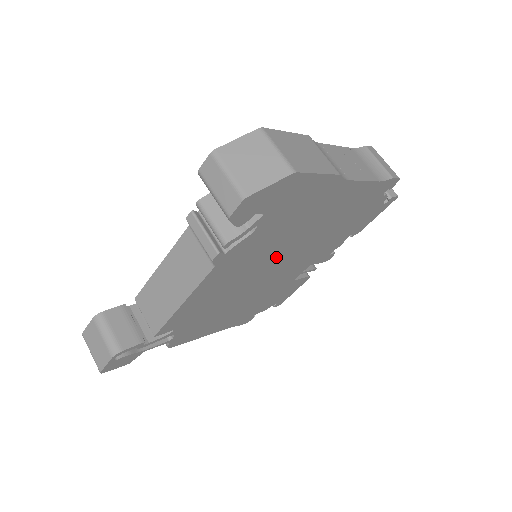
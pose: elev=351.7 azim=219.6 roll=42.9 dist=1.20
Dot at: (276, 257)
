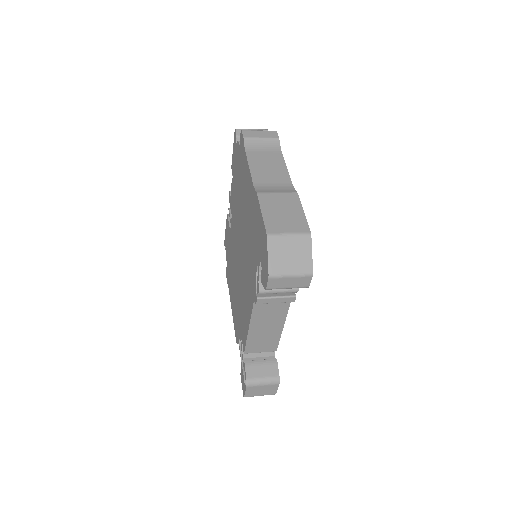
Dot at: occluded
